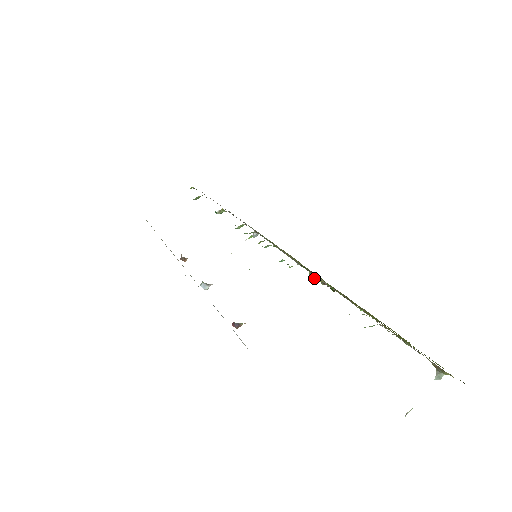
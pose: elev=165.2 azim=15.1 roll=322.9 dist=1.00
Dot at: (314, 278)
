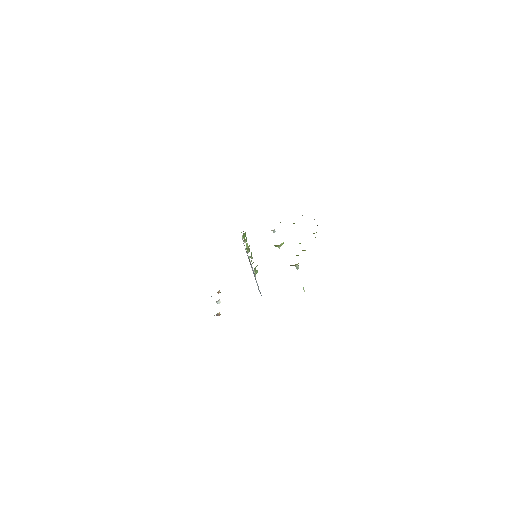
Dot at: (277, 246)
